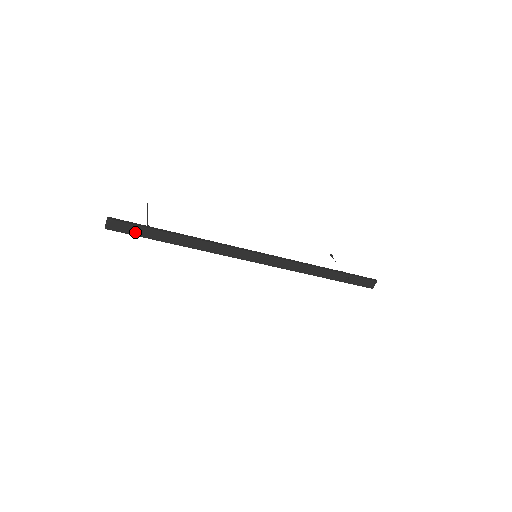
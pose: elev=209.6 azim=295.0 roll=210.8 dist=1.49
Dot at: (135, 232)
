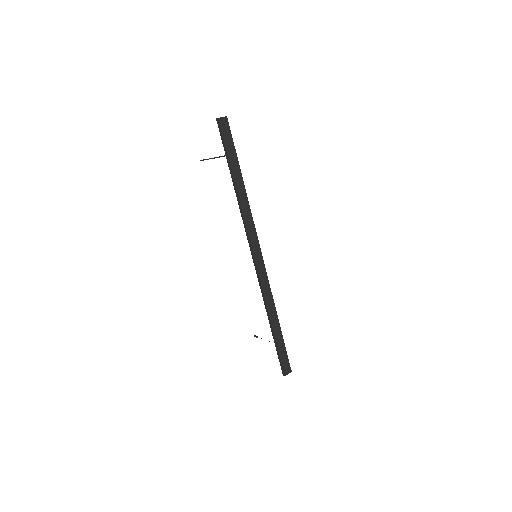
Dot at: (227, 144)
